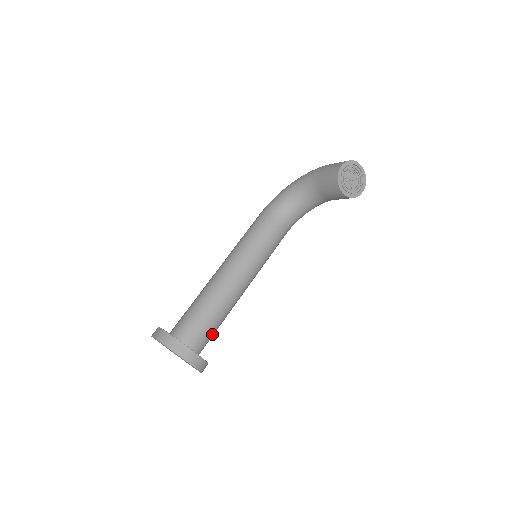
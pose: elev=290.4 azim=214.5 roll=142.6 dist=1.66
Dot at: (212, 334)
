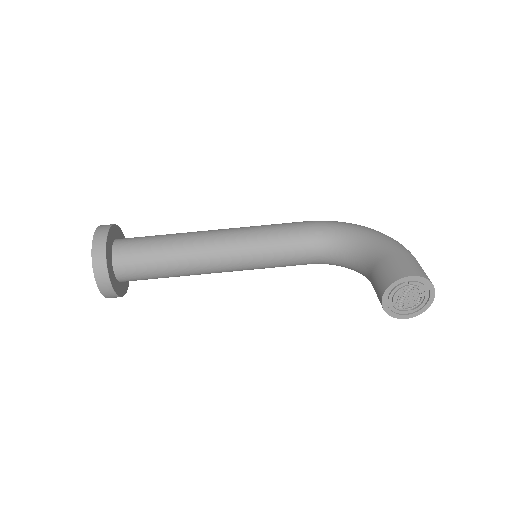
Dot at: (149, 278)
